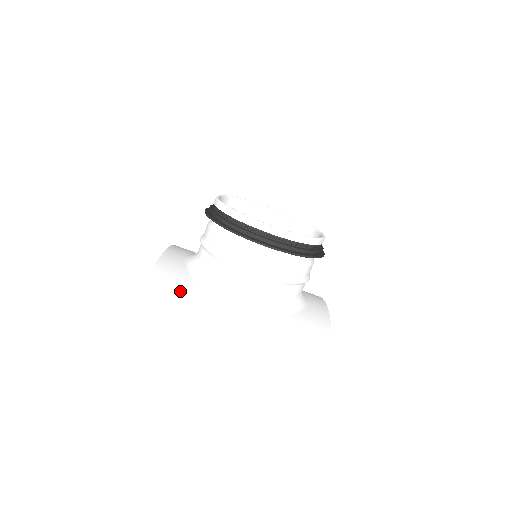
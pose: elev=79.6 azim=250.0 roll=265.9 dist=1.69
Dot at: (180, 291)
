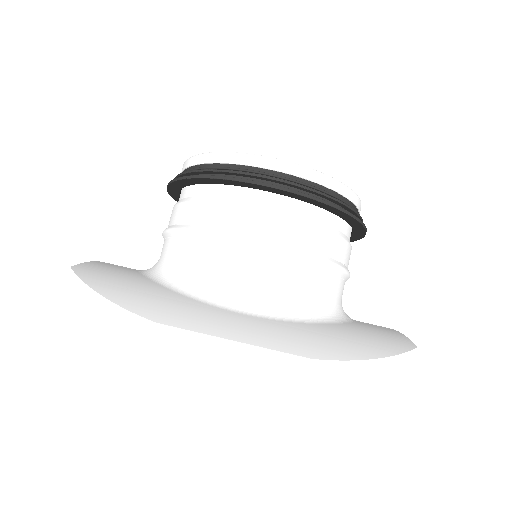
Dot at: (124, 287)
